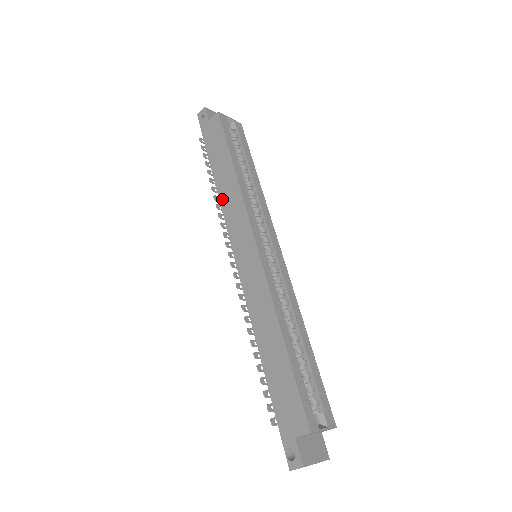
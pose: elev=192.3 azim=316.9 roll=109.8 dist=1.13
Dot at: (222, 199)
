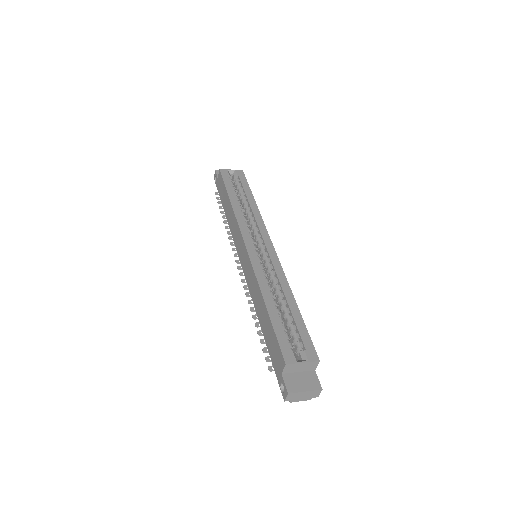
Dot at: (230, 226)
